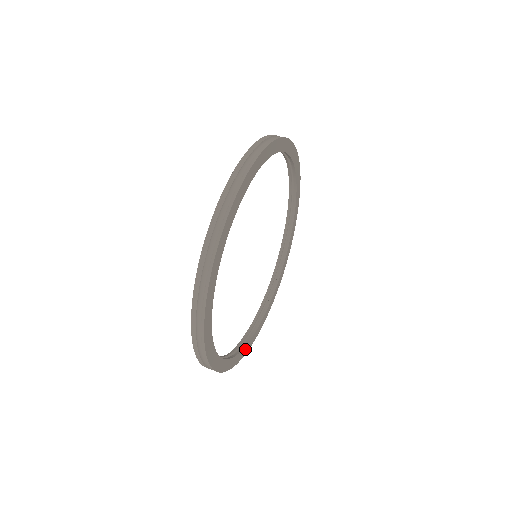
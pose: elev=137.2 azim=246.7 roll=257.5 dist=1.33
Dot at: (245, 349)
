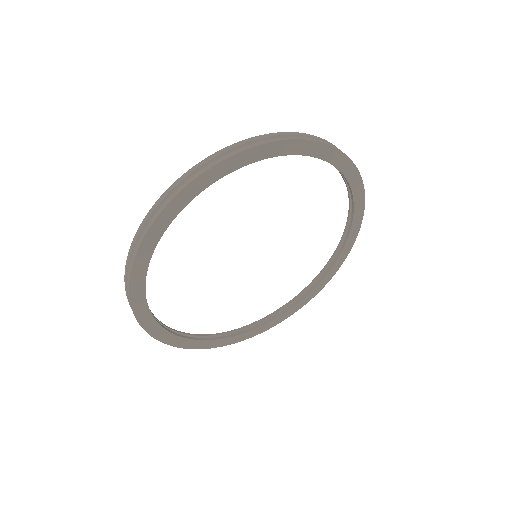
Dot at: (228, 340)
